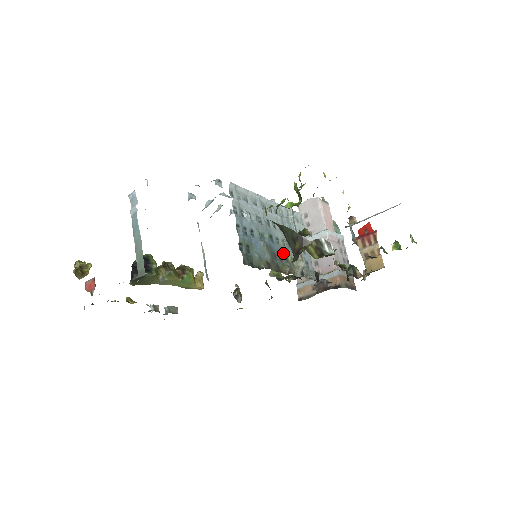
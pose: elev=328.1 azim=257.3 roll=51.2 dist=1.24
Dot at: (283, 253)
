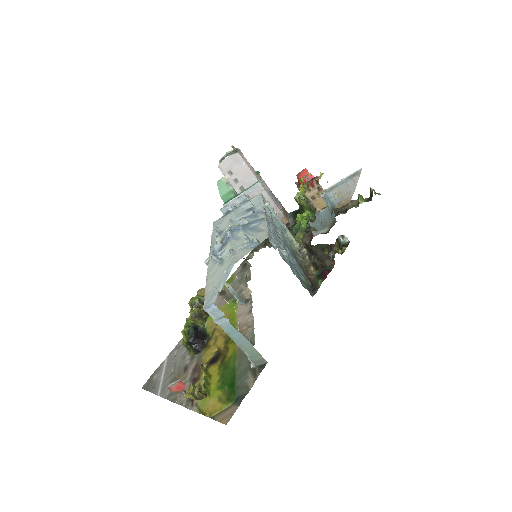
Dot at: (291, 249)
